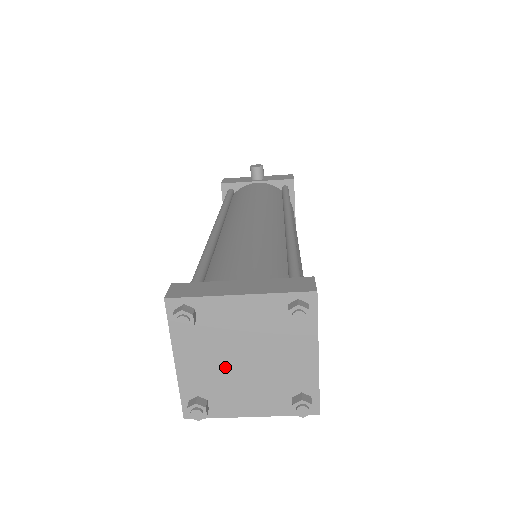
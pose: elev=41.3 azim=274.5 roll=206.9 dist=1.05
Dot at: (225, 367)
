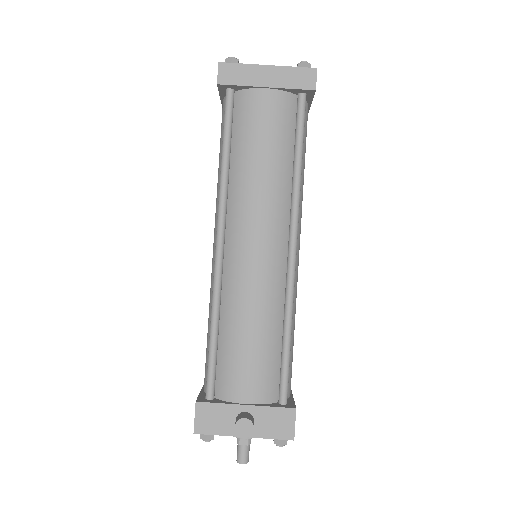
Dot at: occluded
